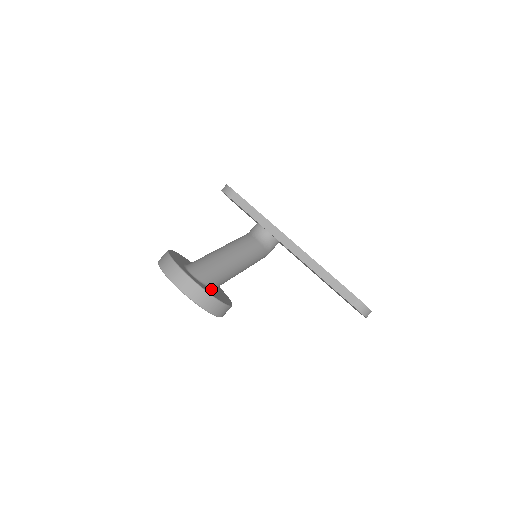
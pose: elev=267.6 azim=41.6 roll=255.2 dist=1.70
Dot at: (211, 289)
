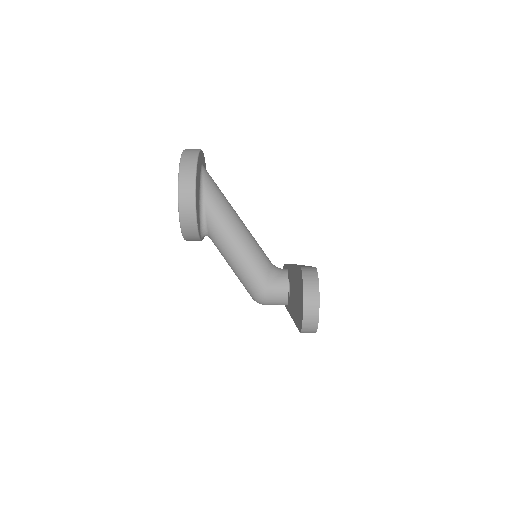
Dot at: (200, 182)
